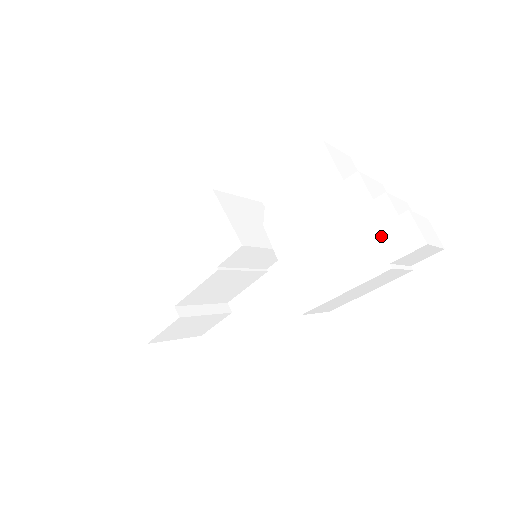
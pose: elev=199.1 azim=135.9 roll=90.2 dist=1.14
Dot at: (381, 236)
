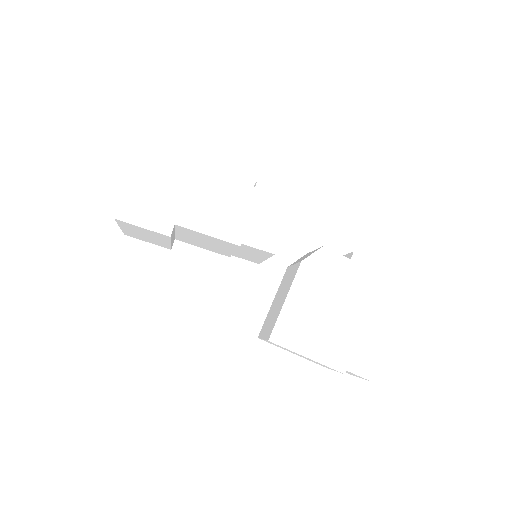
Dot at: (357, 352)
